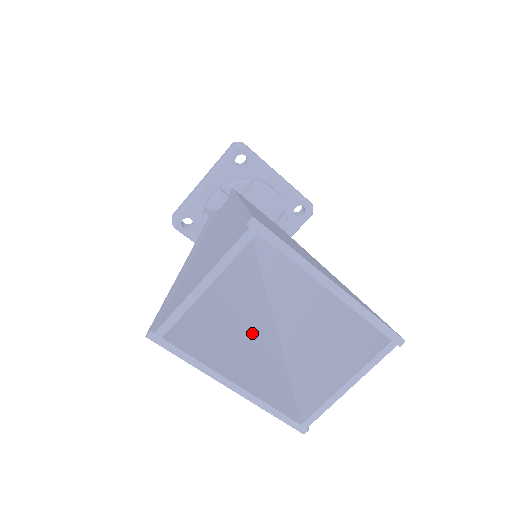
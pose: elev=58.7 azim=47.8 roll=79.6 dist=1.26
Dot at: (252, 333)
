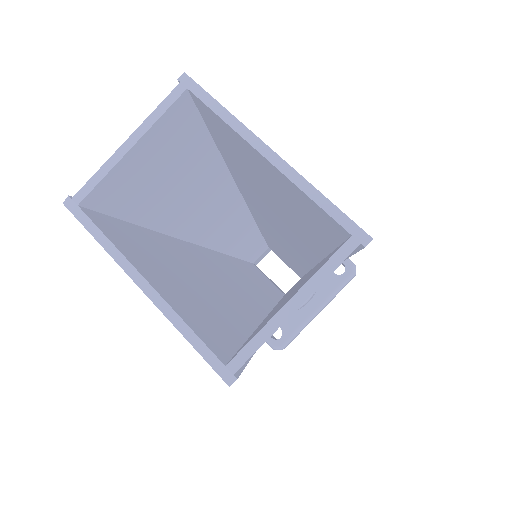
Dot at: (215, 297)
